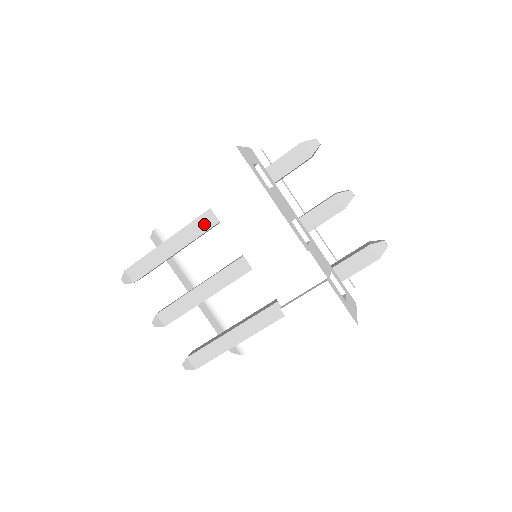
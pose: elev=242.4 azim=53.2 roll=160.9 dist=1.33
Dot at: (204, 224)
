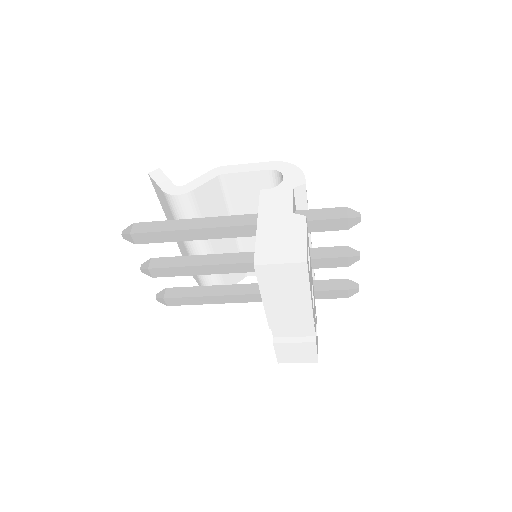
Dot at: (227, 233)
